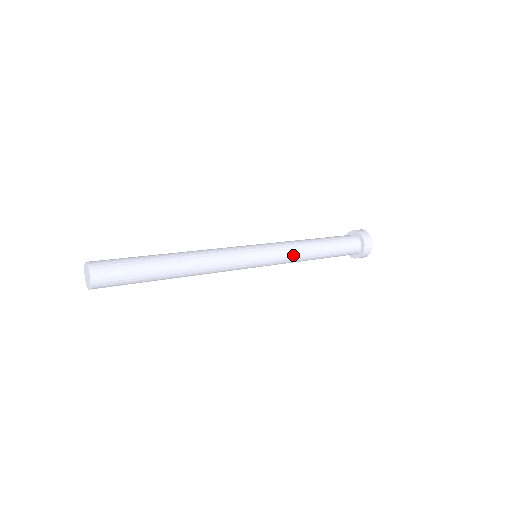
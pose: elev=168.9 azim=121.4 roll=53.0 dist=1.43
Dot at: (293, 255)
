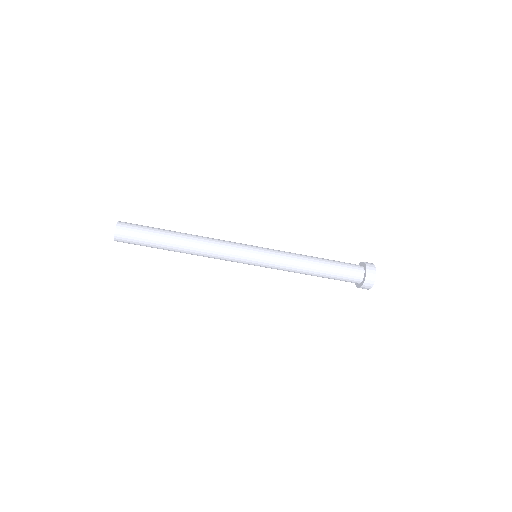
Dot at: (289, 262)
